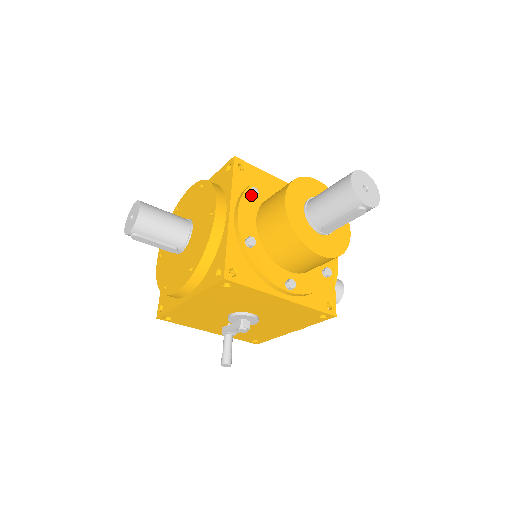
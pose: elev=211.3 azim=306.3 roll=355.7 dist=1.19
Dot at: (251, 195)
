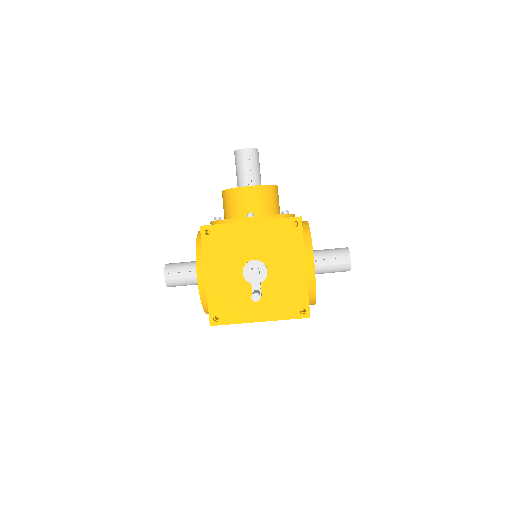
Dot at: occluded
